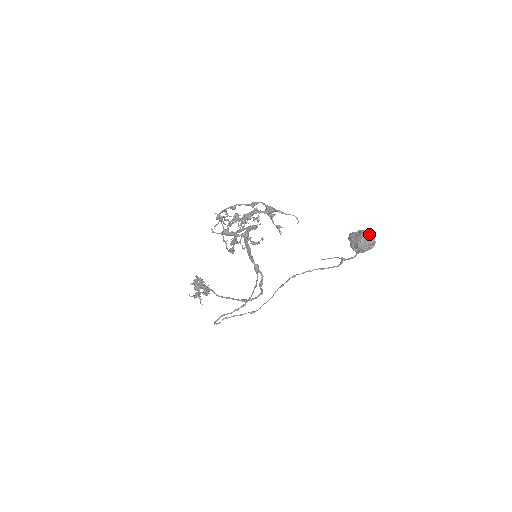
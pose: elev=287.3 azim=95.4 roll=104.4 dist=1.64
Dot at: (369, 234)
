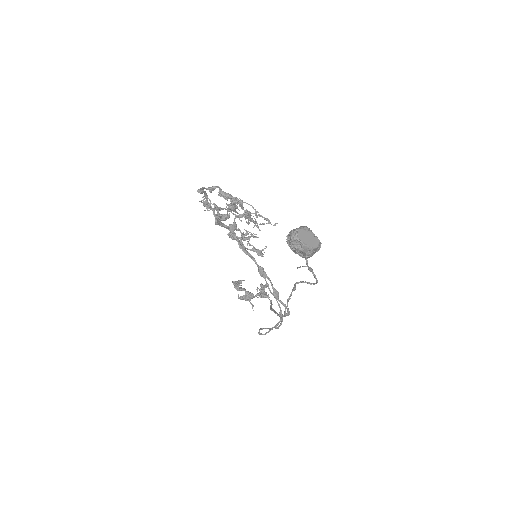
Dot at: (296, 229)
